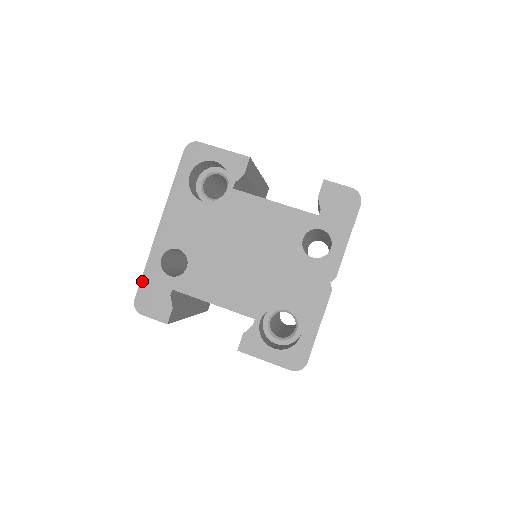
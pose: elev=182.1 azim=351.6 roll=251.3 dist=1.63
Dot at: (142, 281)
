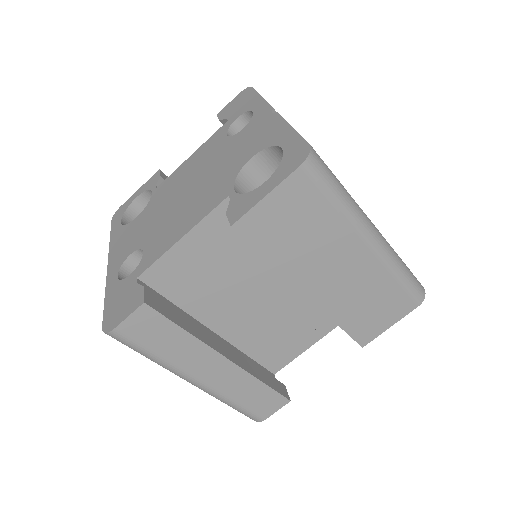
Dot at: (105, 308)
